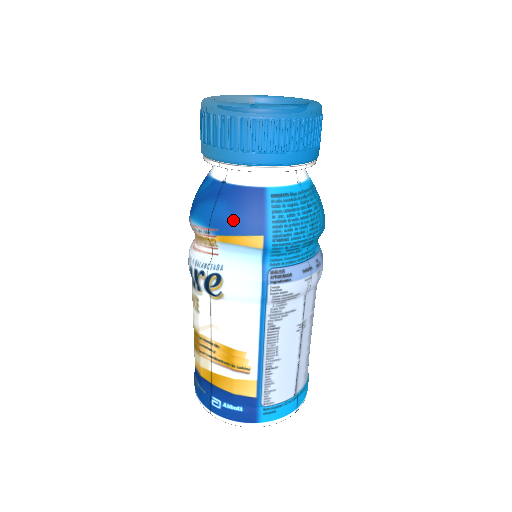
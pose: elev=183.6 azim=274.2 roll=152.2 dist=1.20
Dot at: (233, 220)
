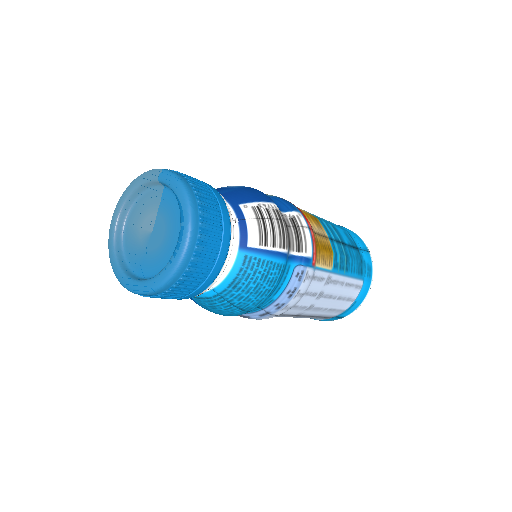
Dot at: occluded
